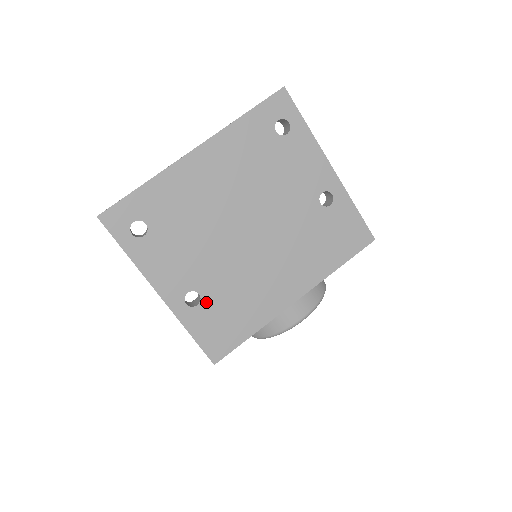
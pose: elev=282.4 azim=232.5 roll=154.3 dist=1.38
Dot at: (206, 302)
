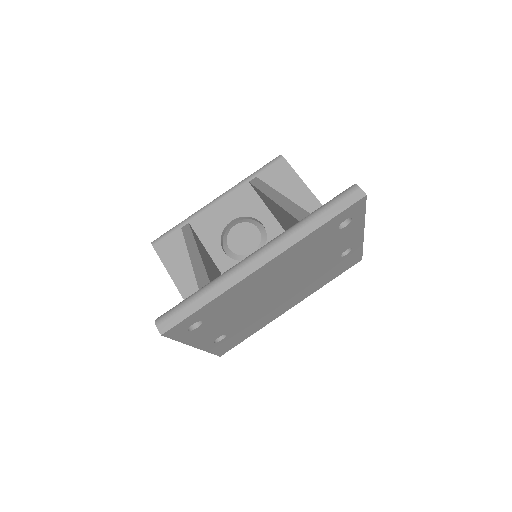
Dot at: (229, 336)
